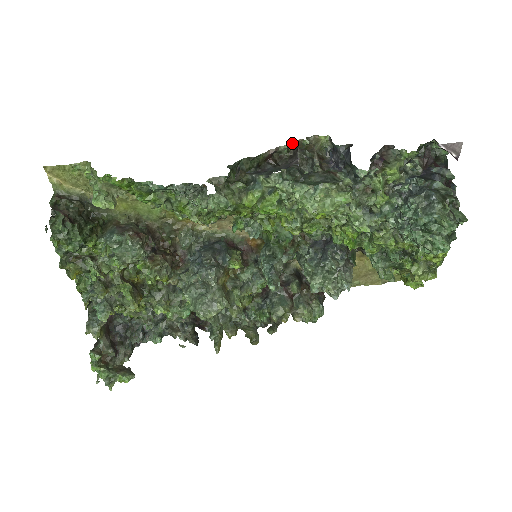
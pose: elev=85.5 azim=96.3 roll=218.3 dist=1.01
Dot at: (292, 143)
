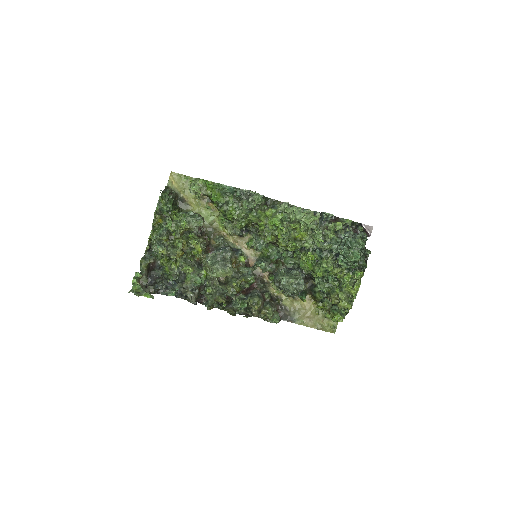
Dot at: occluded
